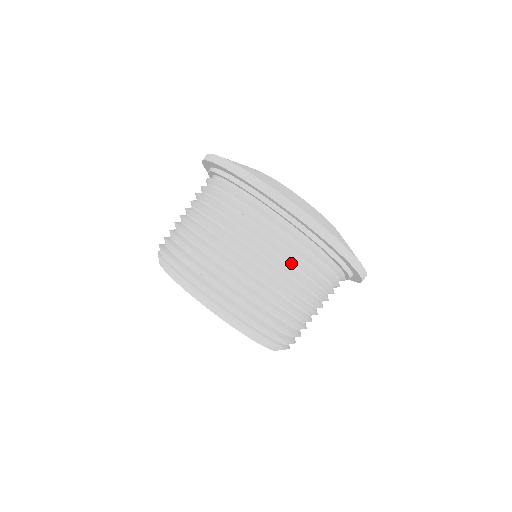
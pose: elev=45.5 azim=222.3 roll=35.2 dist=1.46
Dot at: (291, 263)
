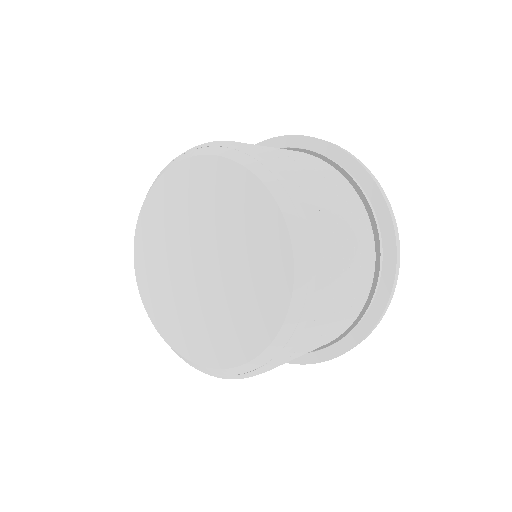
Dot at: occluded
